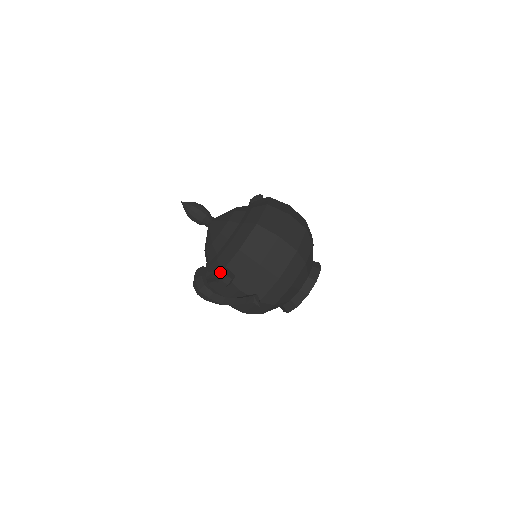
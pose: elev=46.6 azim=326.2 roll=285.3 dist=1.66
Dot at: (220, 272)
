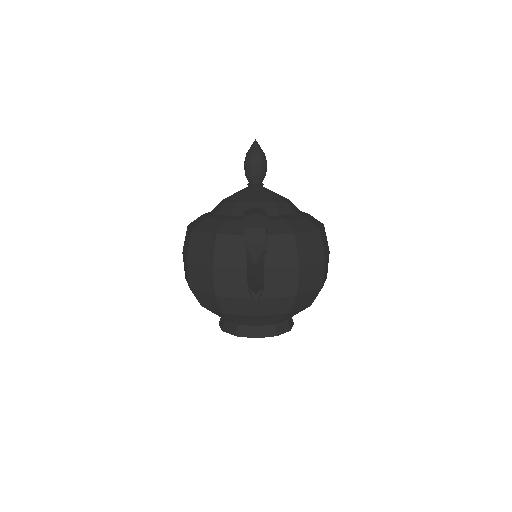
Dot at: (266, 234)
